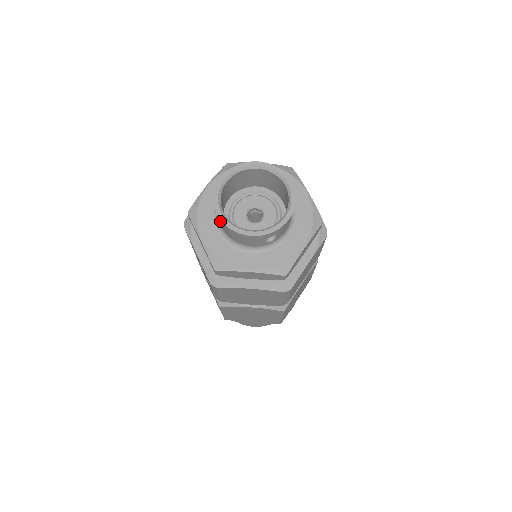
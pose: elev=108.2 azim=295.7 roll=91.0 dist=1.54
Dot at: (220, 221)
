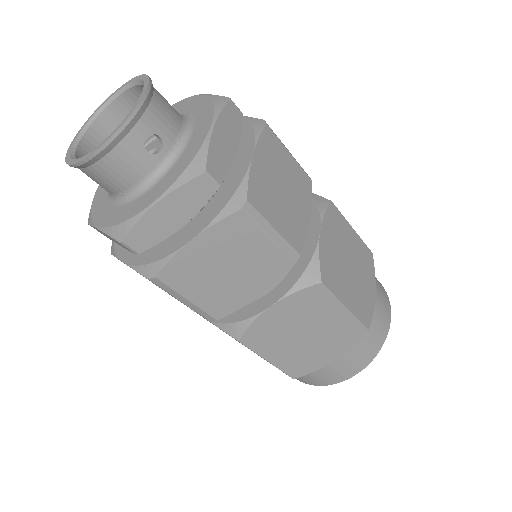
Dot at: occluded
